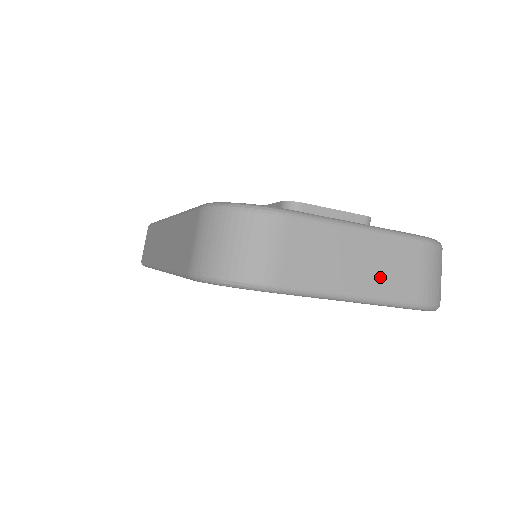
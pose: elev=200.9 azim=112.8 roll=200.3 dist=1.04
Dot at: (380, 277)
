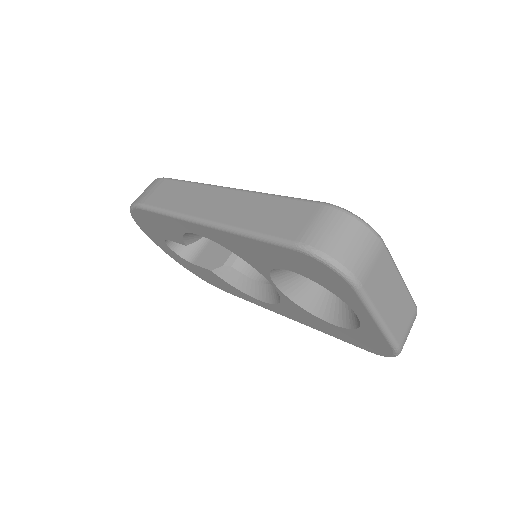
Dot at: (395, 316)
